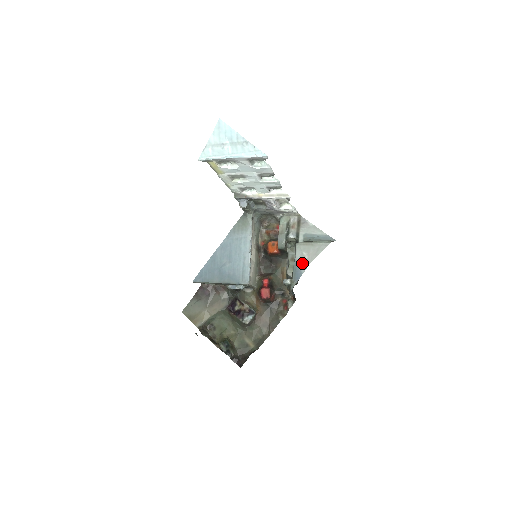
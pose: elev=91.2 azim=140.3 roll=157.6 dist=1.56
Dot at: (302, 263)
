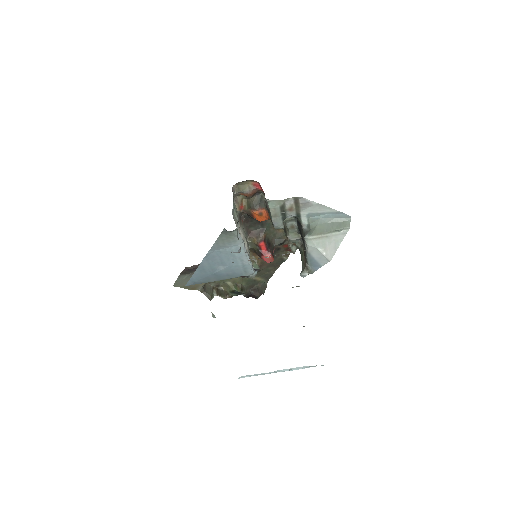
Dot at: (319, 258)
